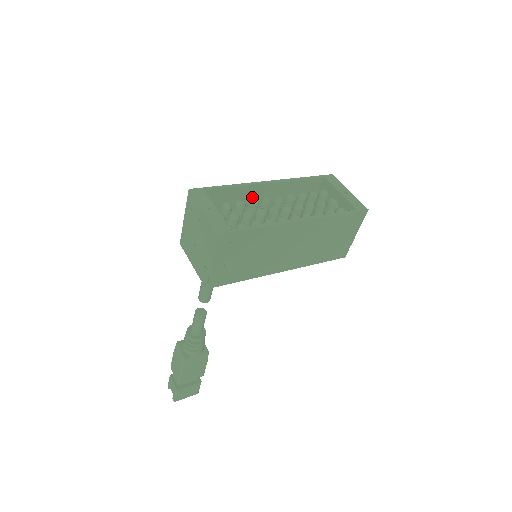
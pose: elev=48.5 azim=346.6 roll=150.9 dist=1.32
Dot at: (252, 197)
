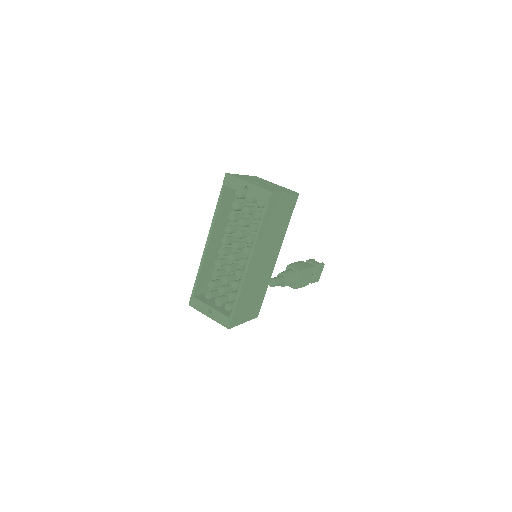
Dot at: (213, 253)
